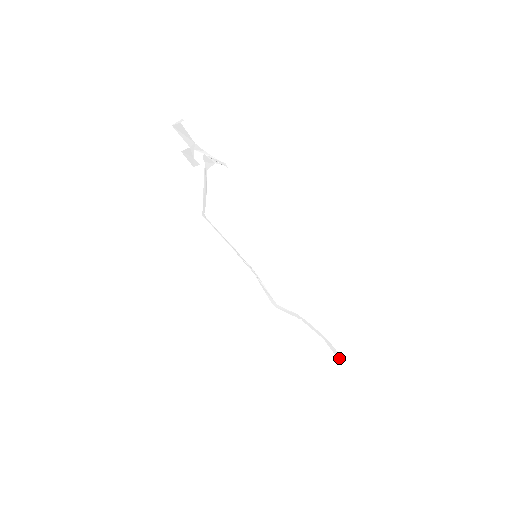
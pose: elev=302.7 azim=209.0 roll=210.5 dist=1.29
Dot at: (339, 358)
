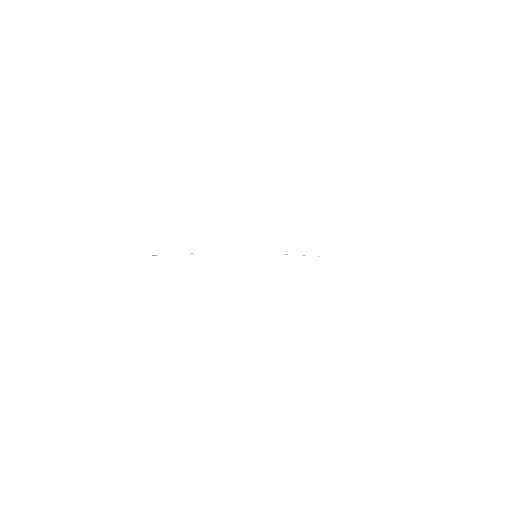
Dot at: occluded
